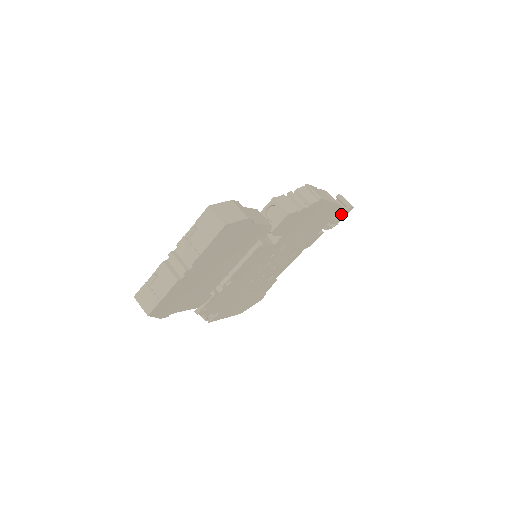
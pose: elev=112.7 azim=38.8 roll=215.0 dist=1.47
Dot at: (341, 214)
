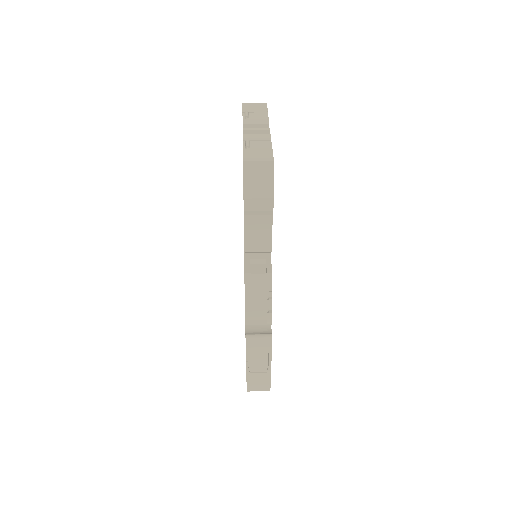
Dot at: occluded
